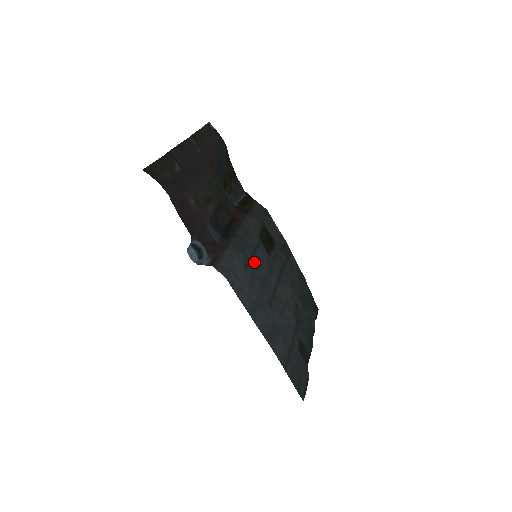
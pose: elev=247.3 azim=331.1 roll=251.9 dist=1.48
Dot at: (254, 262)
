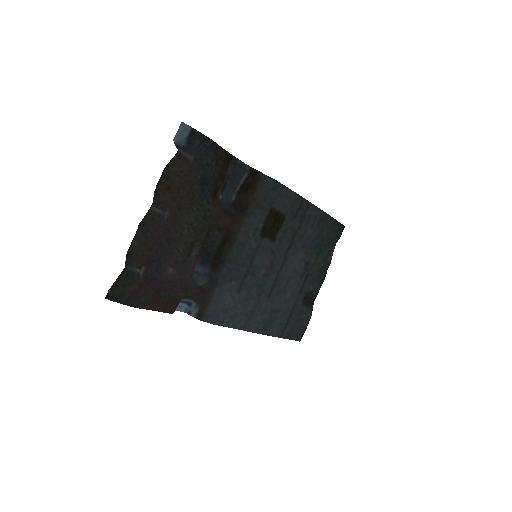
Dot at: (251, 273)
